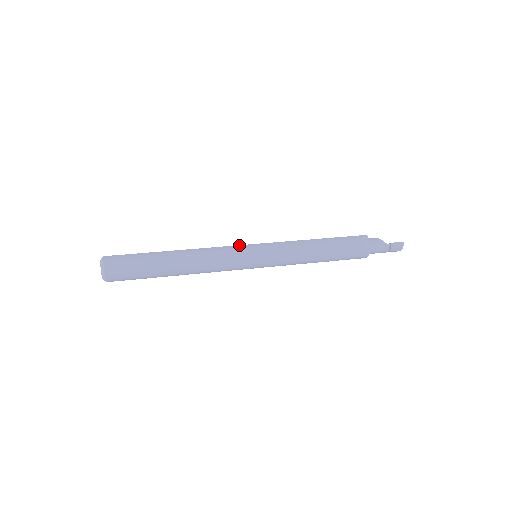
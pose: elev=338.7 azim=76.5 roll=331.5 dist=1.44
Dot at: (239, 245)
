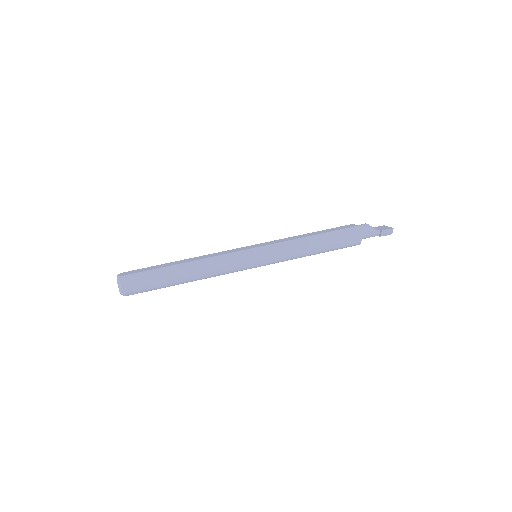
Dot at: (240, 251)
